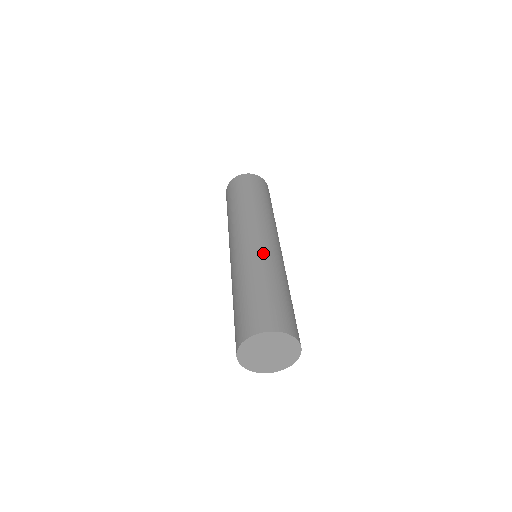
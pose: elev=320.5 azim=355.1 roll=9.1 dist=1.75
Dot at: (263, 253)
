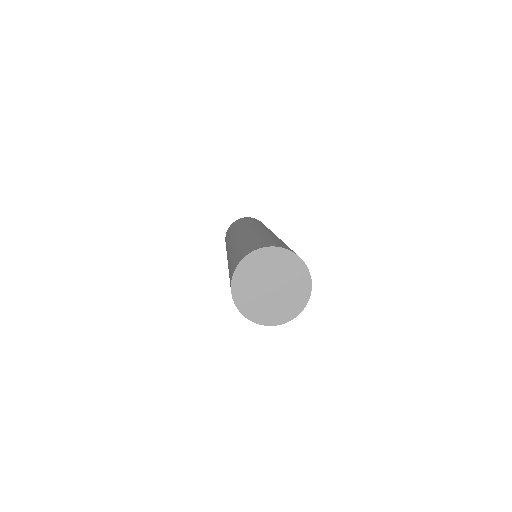
Dot at: (262, 230)
